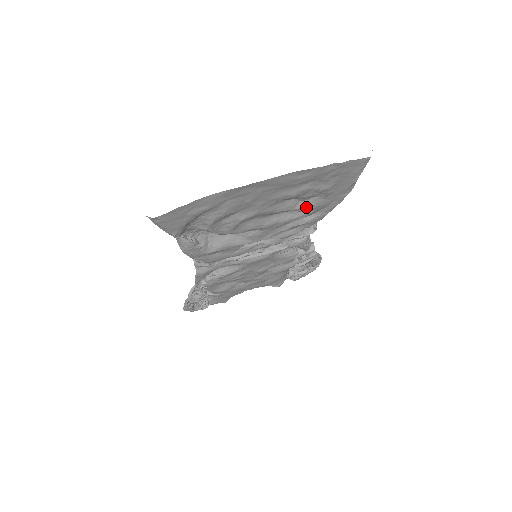
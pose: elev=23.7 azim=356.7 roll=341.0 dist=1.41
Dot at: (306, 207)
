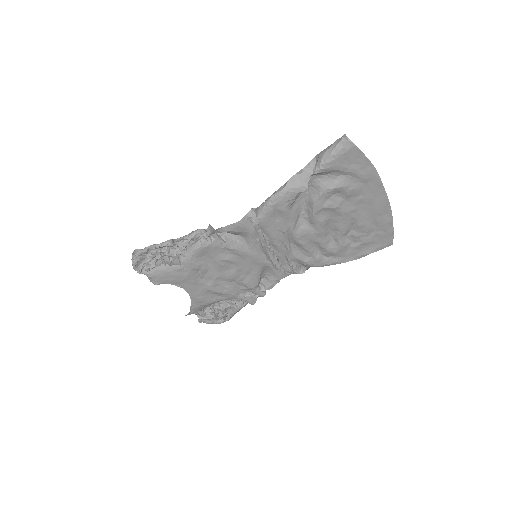
Dot at: (343, 243)
